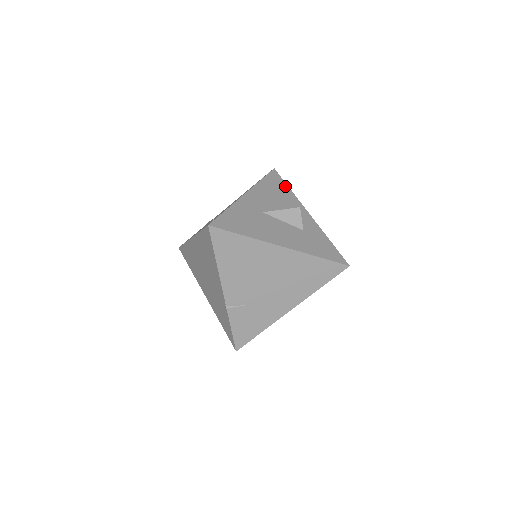
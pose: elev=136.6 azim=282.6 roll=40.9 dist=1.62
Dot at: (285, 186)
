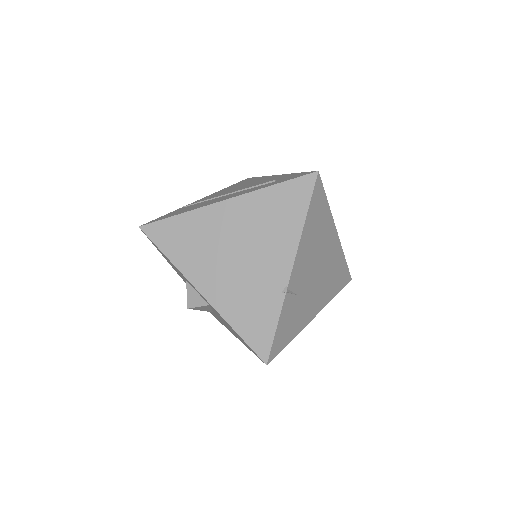
Dot at: occluded
